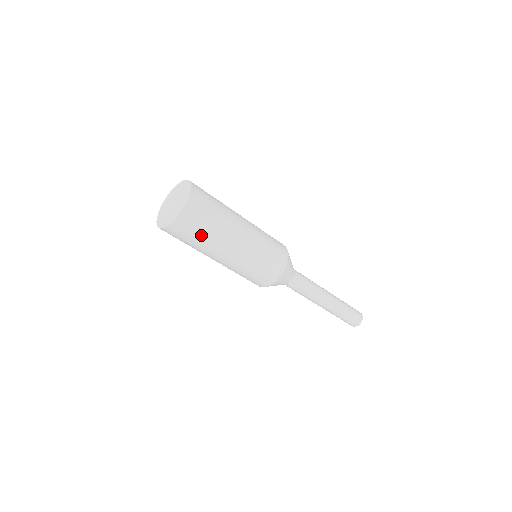
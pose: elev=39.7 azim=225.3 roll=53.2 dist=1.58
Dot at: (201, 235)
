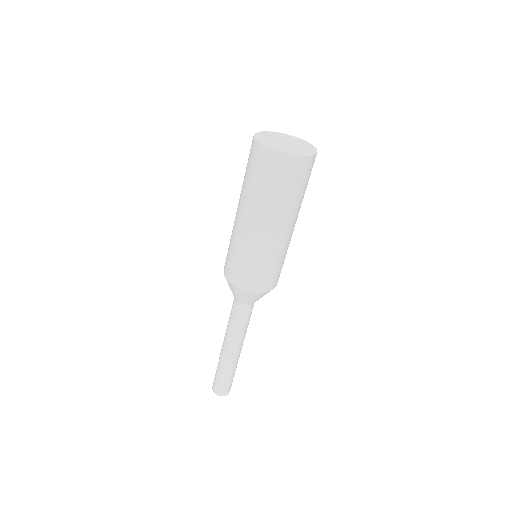
Dot at: (296, 191)
